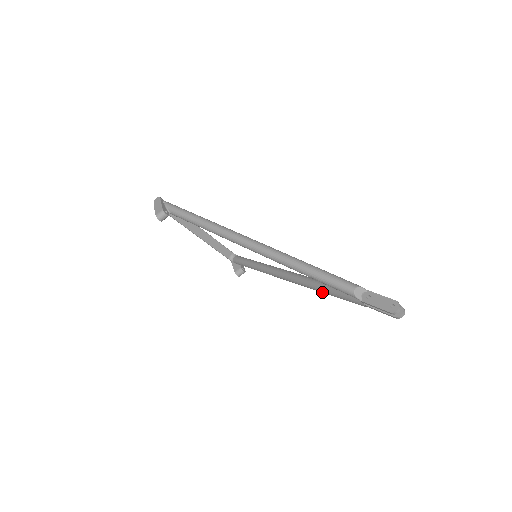
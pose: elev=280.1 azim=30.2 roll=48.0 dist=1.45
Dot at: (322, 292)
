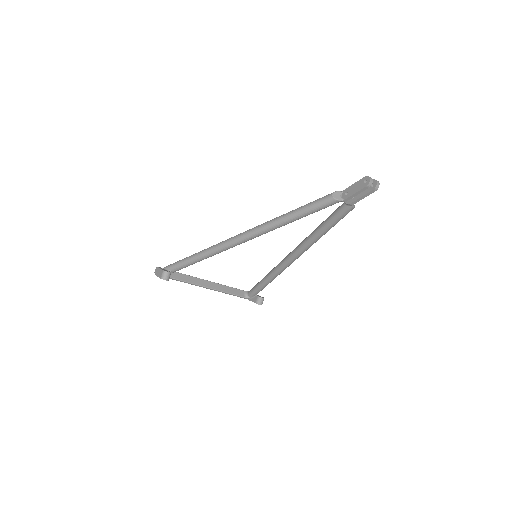
Dot at: (320, 236)
